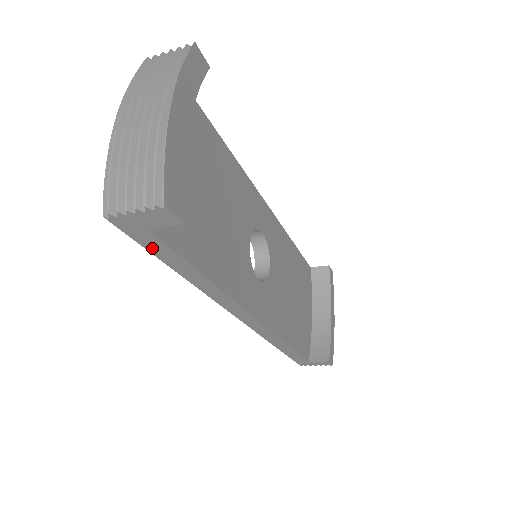
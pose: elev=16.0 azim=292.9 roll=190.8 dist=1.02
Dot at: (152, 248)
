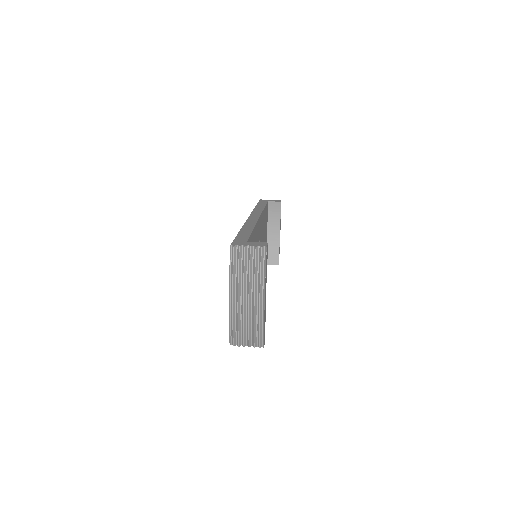
Dot at: occluded
